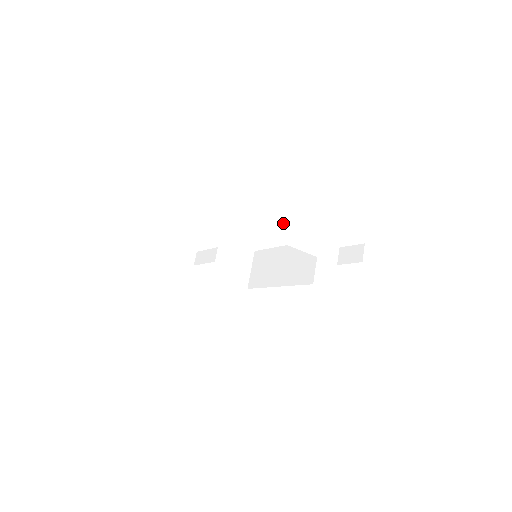
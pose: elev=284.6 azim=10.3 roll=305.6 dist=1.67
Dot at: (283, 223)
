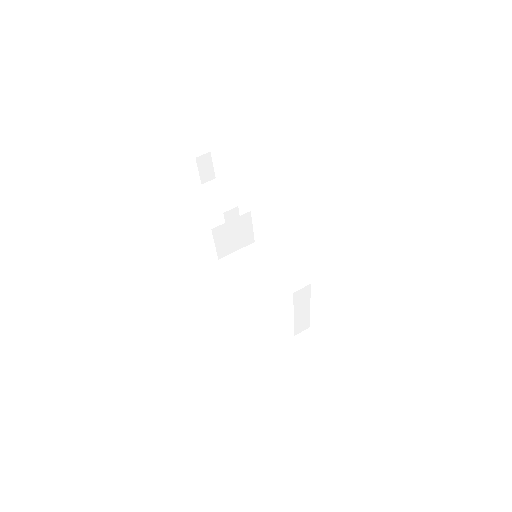
Dot at: occluded
